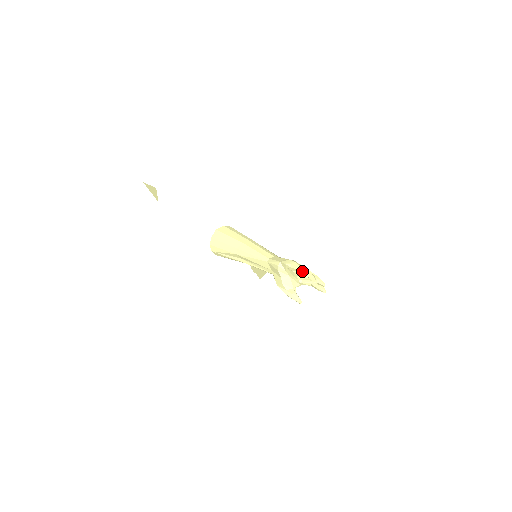
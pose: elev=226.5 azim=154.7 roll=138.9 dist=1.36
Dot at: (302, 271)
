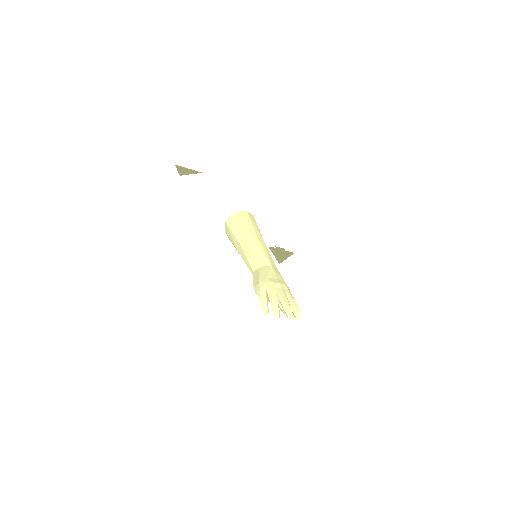
Dot at: (262, 307)
